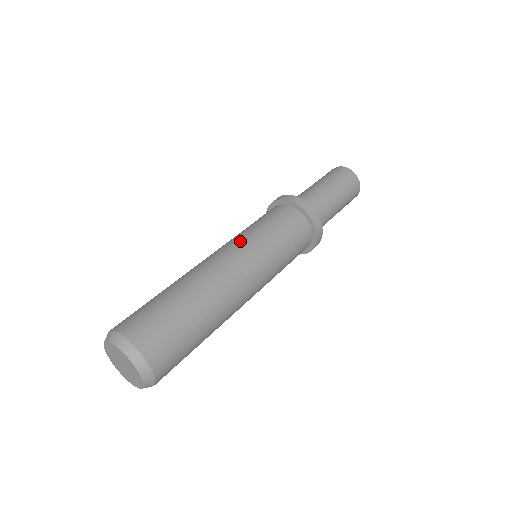
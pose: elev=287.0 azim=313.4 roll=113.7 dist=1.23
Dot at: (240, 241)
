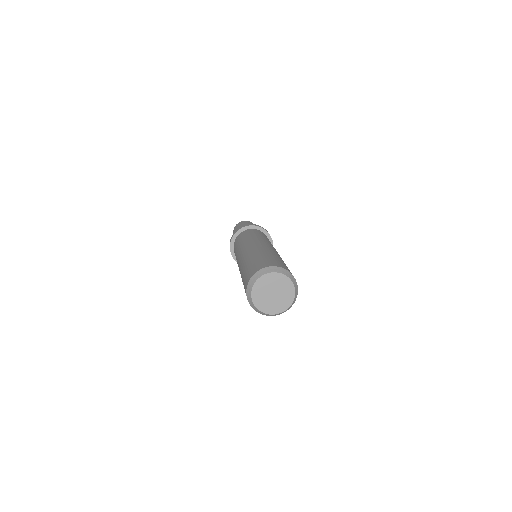
Dot at: (244, 244)
